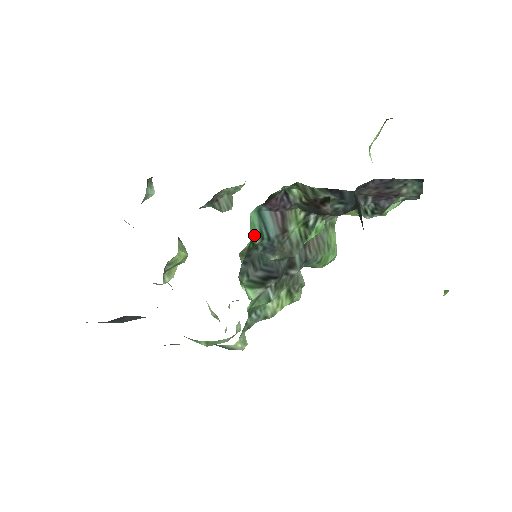
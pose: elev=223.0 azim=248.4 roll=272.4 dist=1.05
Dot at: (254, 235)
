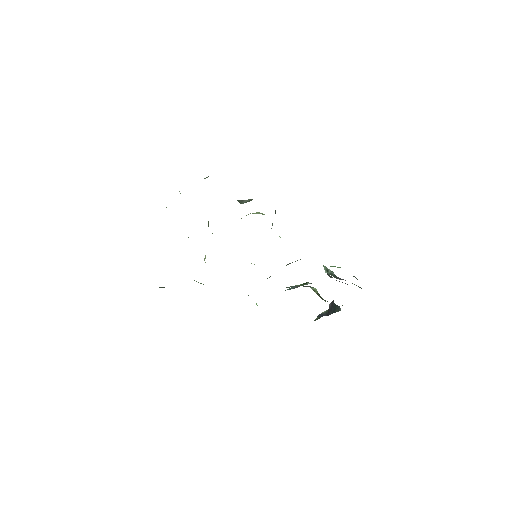
Dot at: occluded
